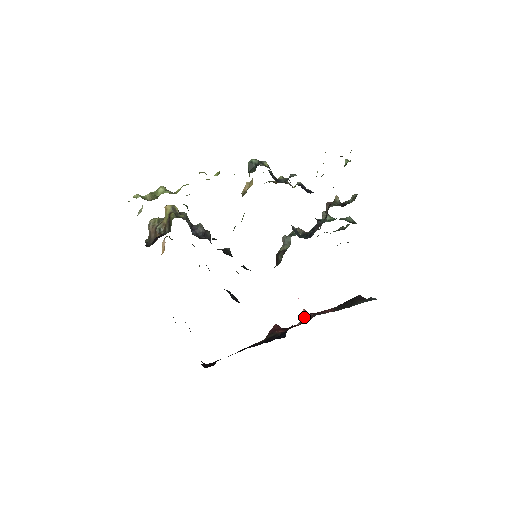
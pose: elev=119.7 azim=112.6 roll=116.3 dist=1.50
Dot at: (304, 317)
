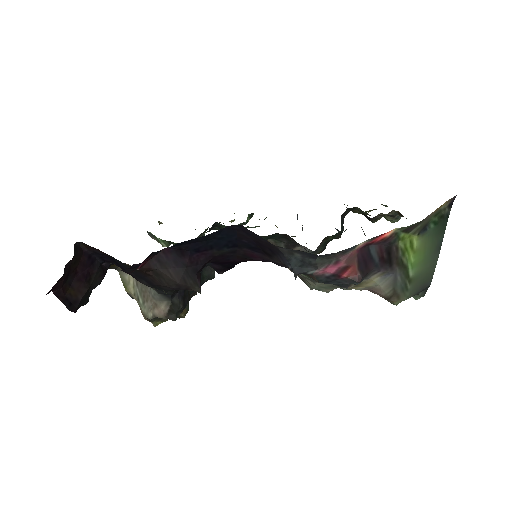
Dot at: occluded
